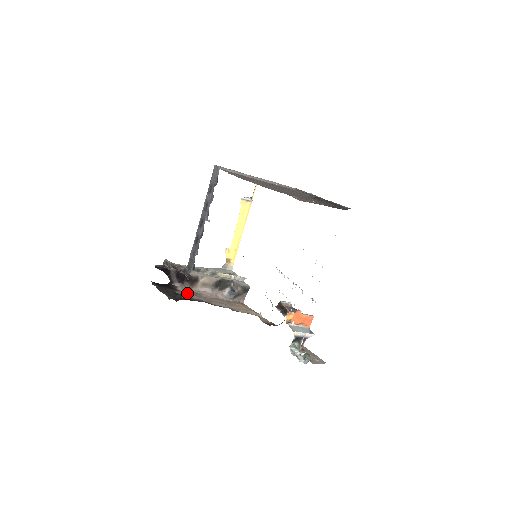
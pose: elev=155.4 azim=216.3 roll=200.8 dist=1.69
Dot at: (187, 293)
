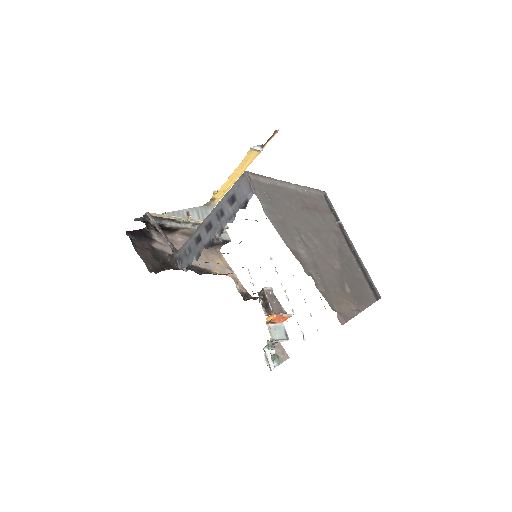
Dot at: (164, 245)
